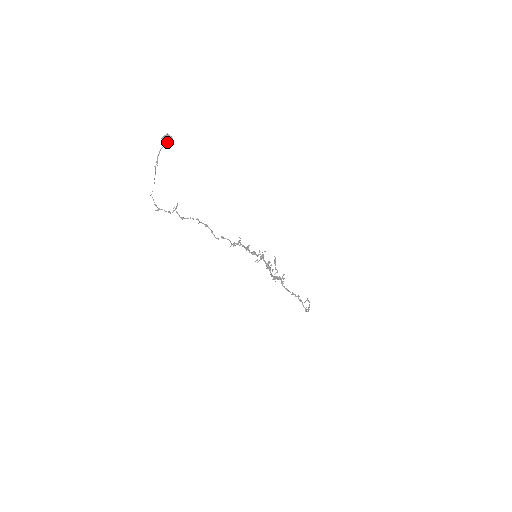
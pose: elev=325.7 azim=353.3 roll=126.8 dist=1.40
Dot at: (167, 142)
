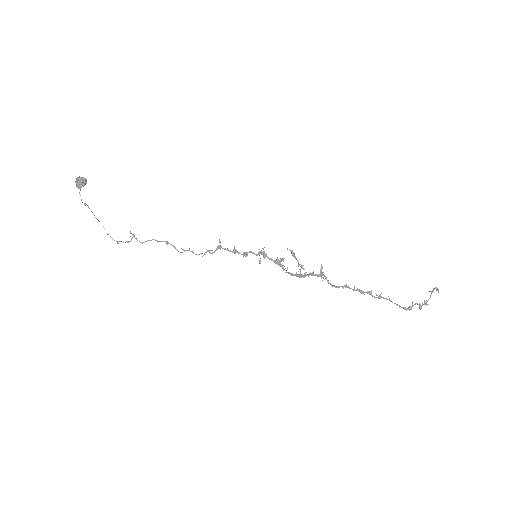
Dot at: (77, 185)
